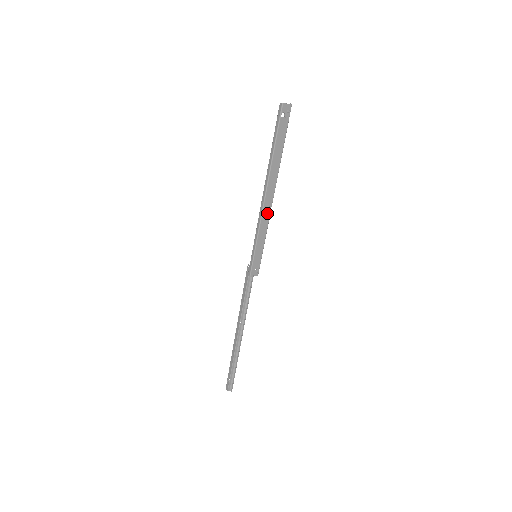
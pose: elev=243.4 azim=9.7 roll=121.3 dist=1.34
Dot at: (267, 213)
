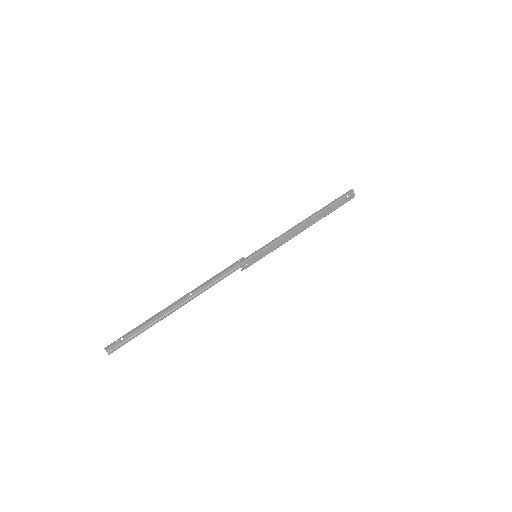
Dot at: (291, 236)
